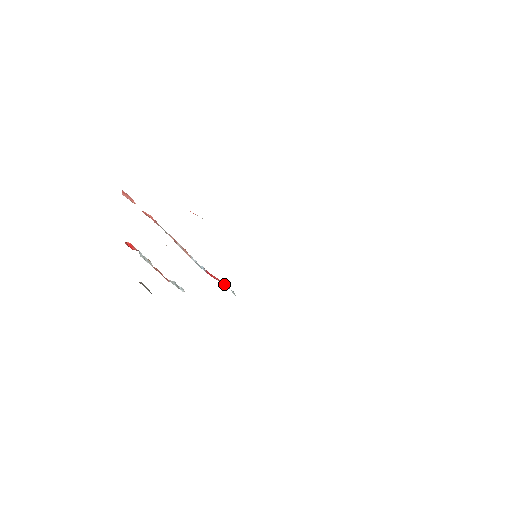
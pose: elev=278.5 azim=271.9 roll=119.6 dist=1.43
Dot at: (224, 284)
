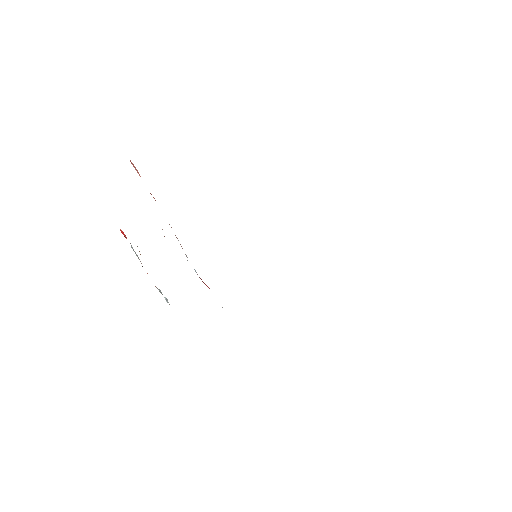
Dot at: occluded
